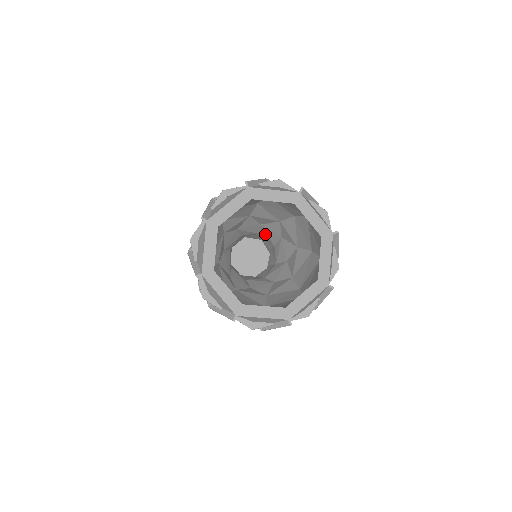
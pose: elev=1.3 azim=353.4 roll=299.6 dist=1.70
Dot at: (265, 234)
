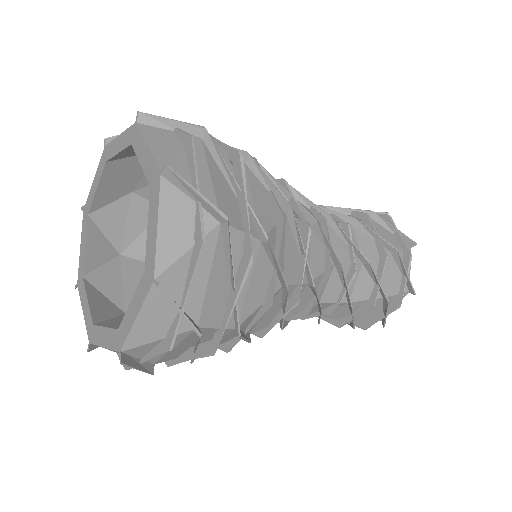
Dot at: occluded
